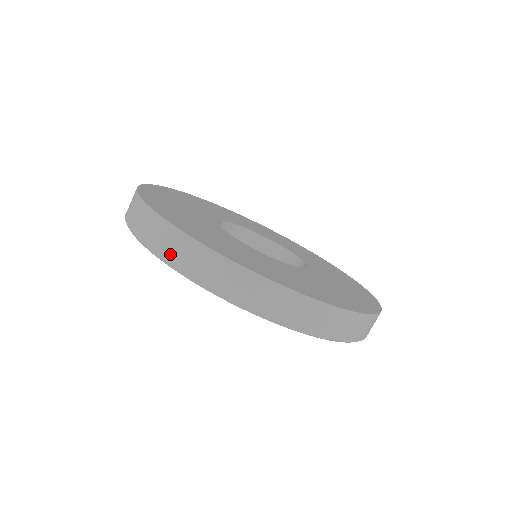
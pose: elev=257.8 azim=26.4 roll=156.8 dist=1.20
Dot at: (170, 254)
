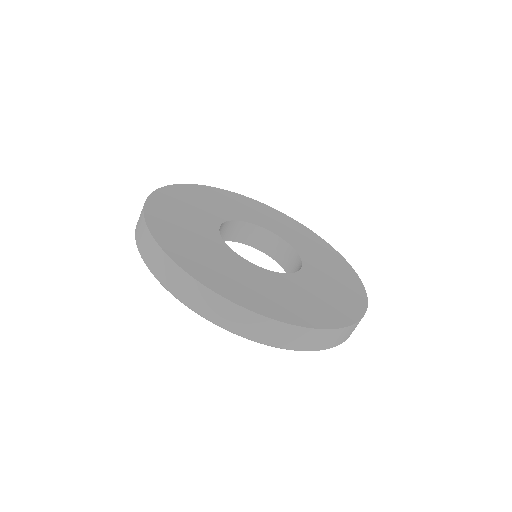
Dot at: (164, 278)
